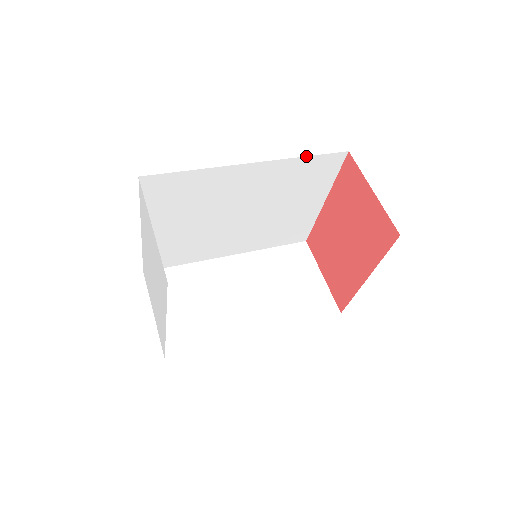
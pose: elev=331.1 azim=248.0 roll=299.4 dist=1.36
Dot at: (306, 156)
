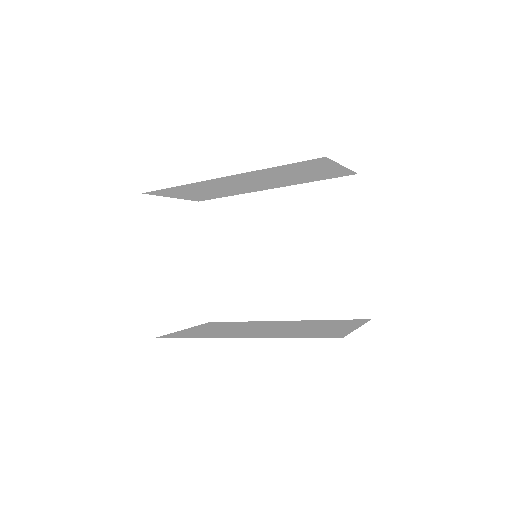
Dot at: (316, 181)
